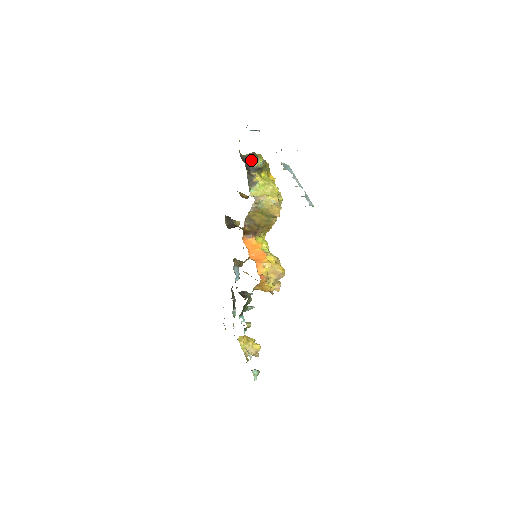
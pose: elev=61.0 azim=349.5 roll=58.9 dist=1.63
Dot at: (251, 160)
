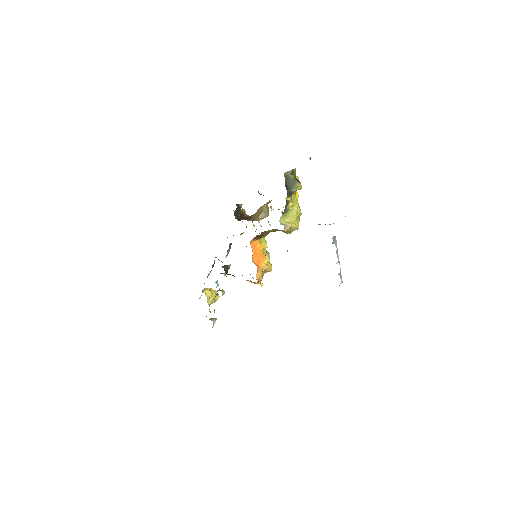
Dot at: (291, 185)
